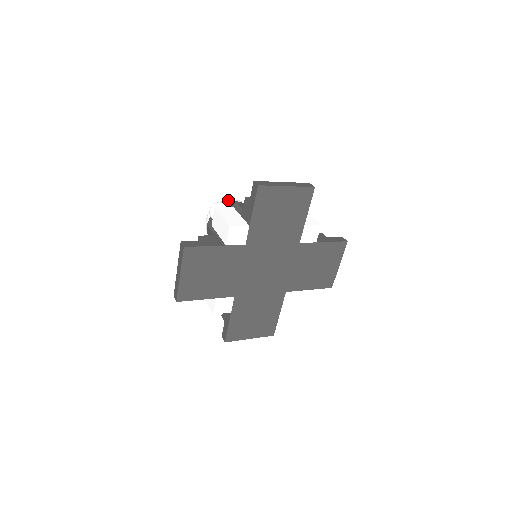
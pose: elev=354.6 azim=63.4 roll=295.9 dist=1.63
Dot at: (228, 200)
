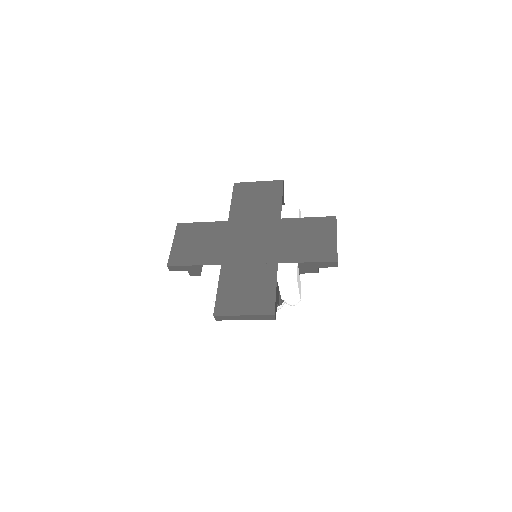
Dot at: occluded
